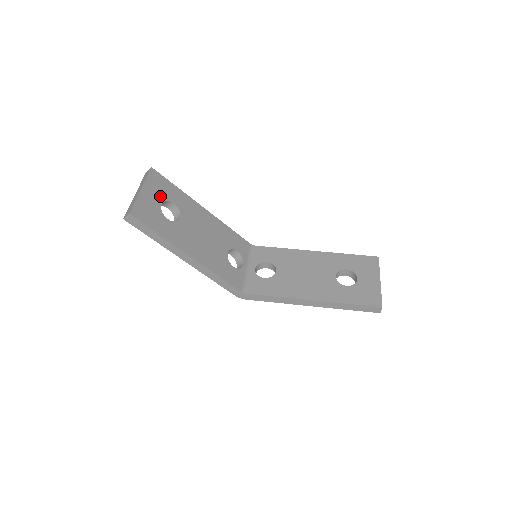
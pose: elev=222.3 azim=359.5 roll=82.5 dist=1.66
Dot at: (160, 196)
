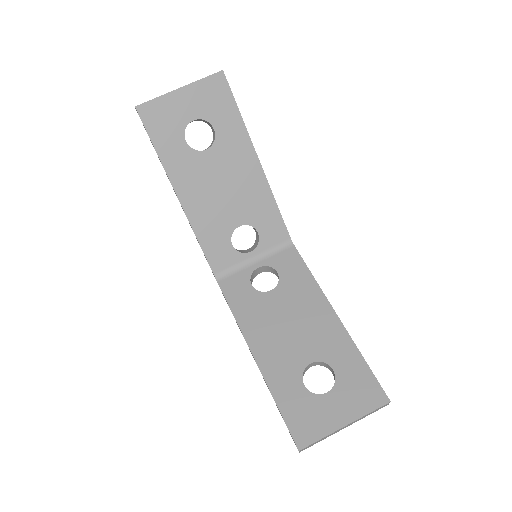
Dot at: (201, 110)
